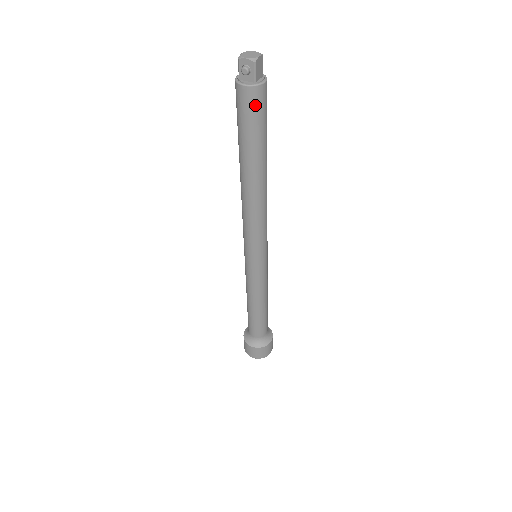
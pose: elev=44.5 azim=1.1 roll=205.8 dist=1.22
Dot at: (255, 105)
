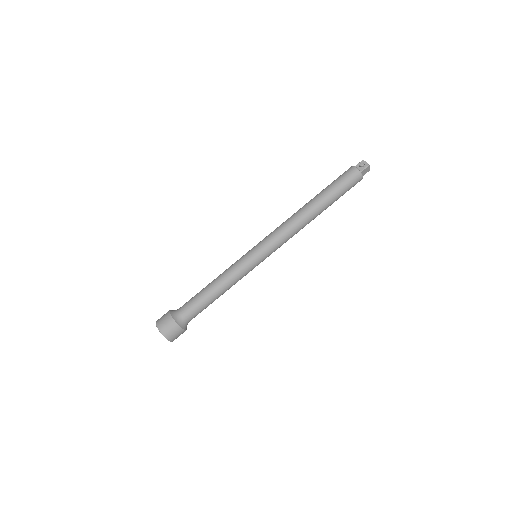
Dot at: (352, 179)
